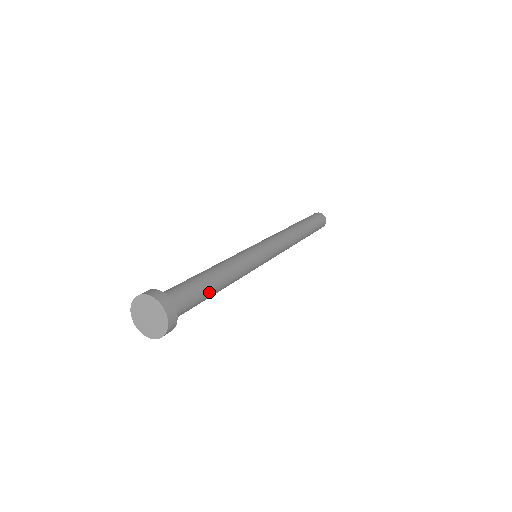
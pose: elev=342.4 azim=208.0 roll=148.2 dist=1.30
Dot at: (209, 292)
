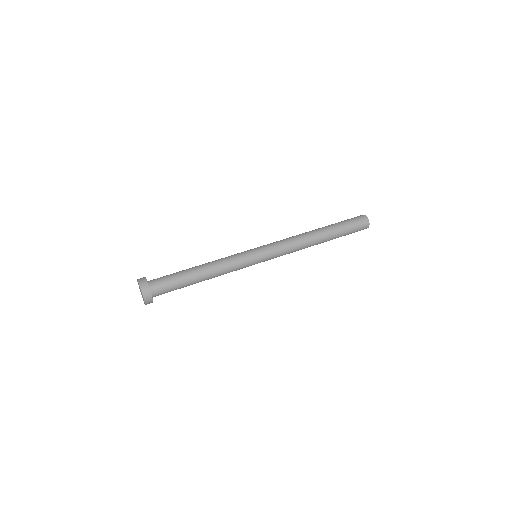
Dot at: (188, 281)
